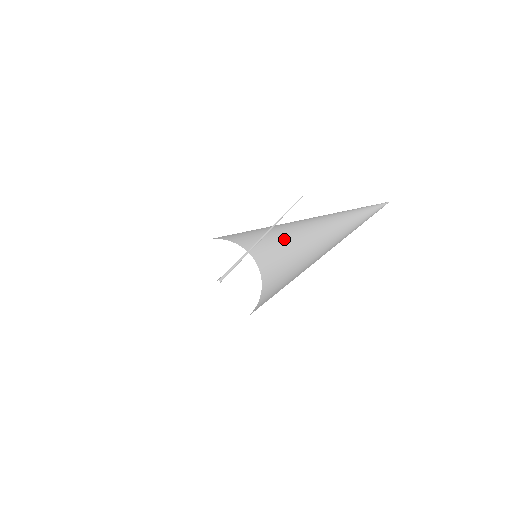
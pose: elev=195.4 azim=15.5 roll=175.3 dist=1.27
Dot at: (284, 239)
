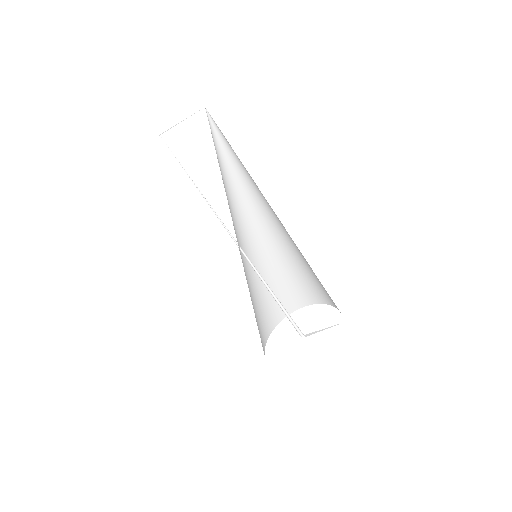
Dot at: (287, 241)
